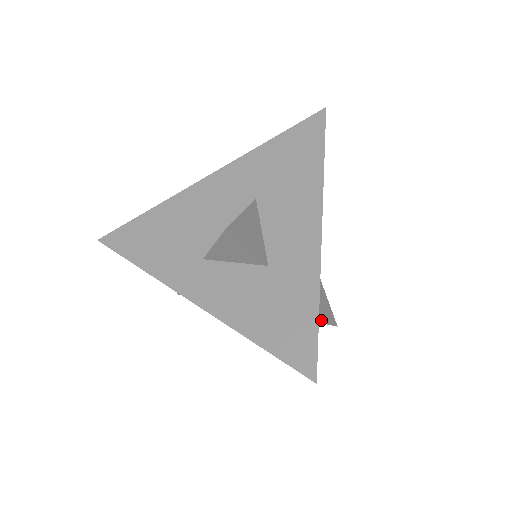
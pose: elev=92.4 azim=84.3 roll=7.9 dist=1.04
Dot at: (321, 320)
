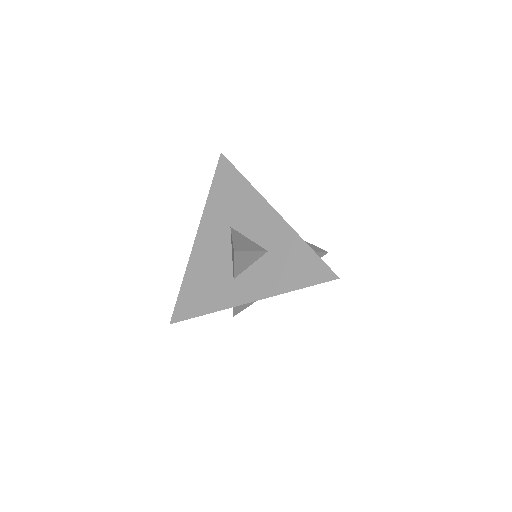
Dot at: occluded
